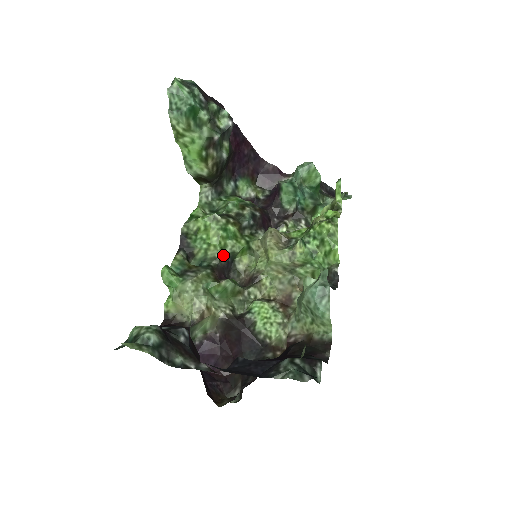
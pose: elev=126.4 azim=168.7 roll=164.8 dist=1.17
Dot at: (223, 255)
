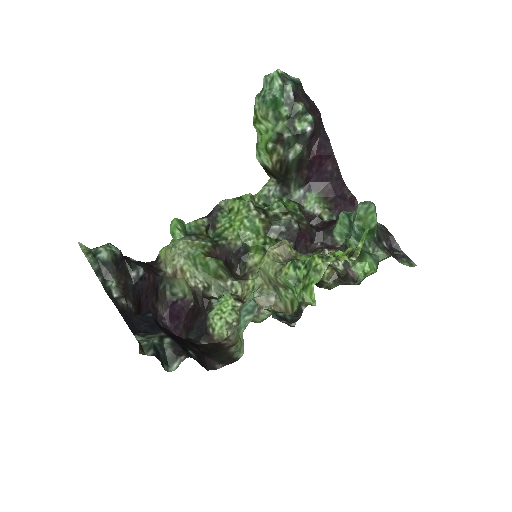
Dot at: (236, 241)
